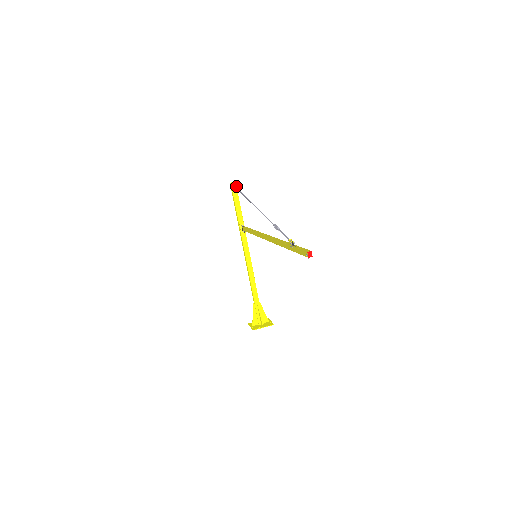
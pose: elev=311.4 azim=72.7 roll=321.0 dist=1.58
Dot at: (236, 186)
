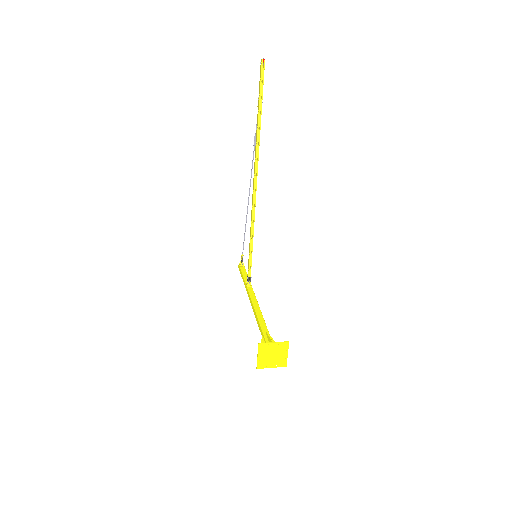
Dot at: (242, 257)
